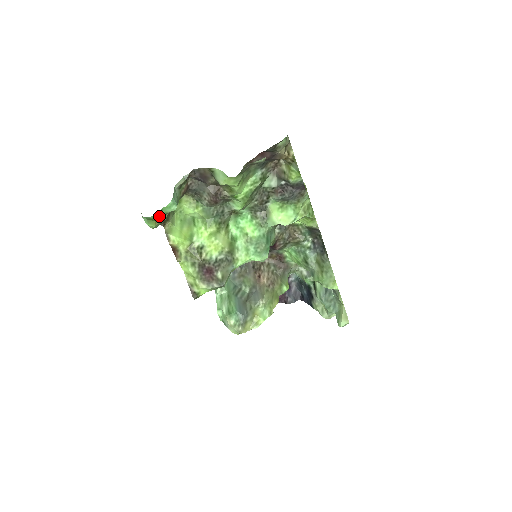
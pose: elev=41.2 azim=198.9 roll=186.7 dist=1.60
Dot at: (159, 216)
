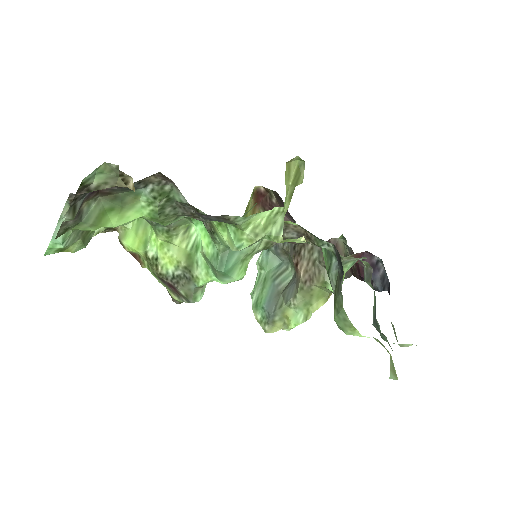
Dot at: (62, 248)
